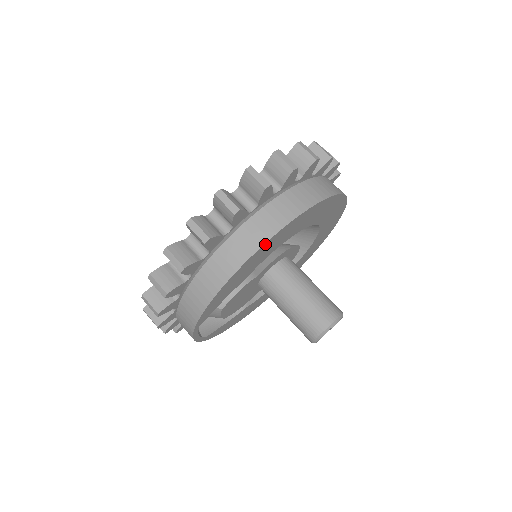
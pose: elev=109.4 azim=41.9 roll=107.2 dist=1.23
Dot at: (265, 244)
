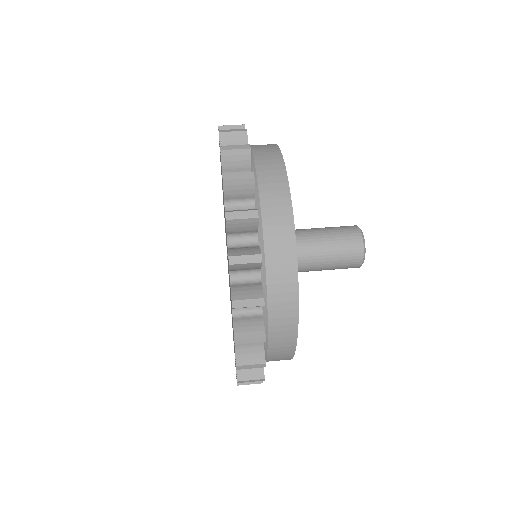
Dot at: (297, 287)
